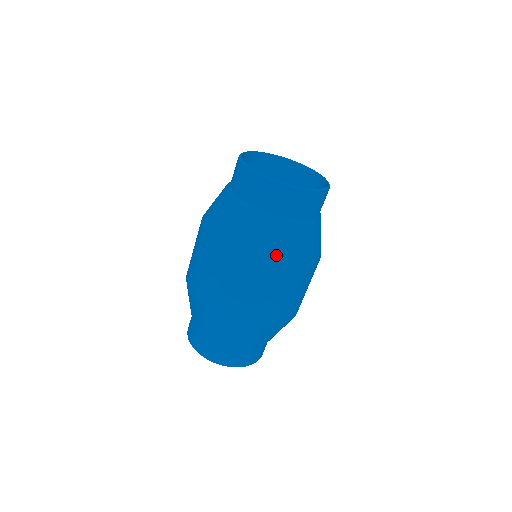
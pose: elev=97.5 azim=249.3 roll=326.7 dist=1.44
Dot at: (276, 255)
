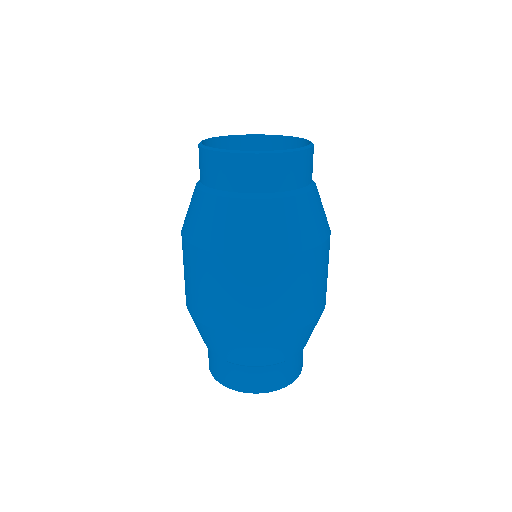
Dot at: (284, 239)
